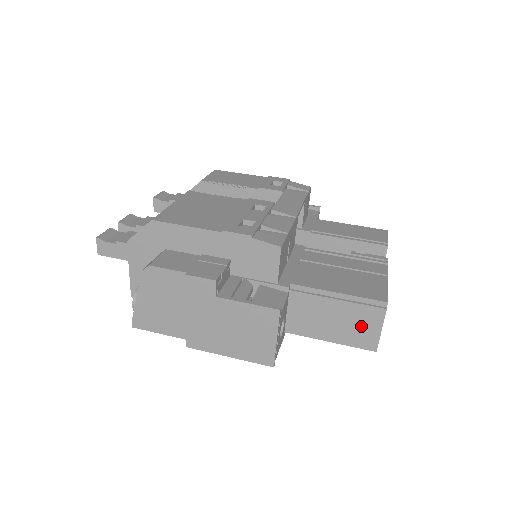
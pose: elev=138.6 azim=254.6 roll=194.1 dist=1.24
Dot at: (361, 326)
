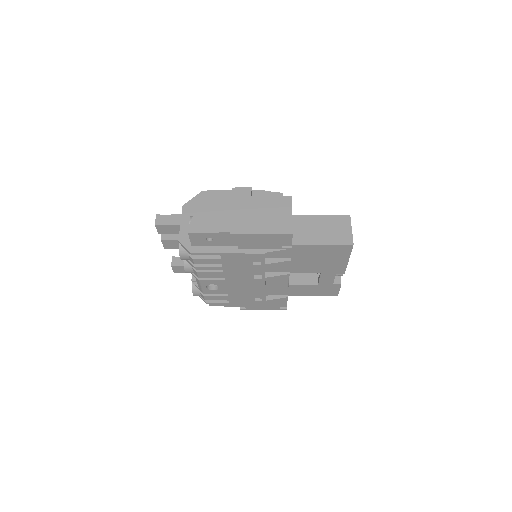
Dot at: (339, 230)
